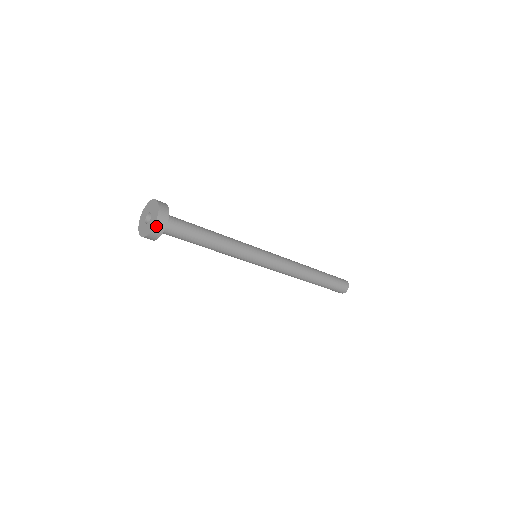
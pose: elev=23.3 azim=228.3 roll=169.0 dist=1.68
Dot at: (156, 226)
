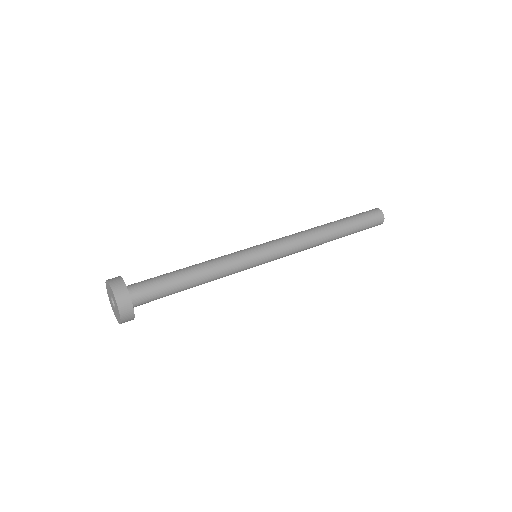
Dot at: (123, 319)
